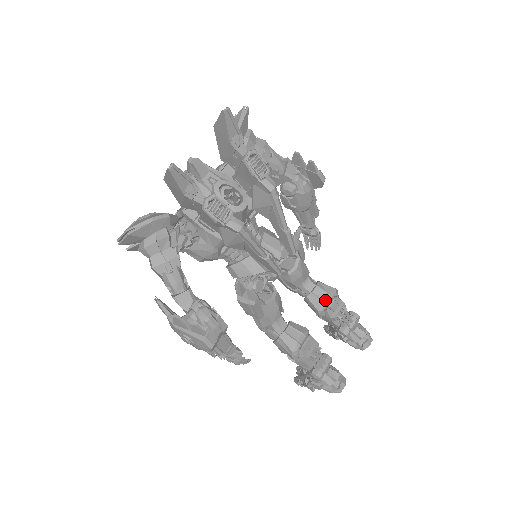
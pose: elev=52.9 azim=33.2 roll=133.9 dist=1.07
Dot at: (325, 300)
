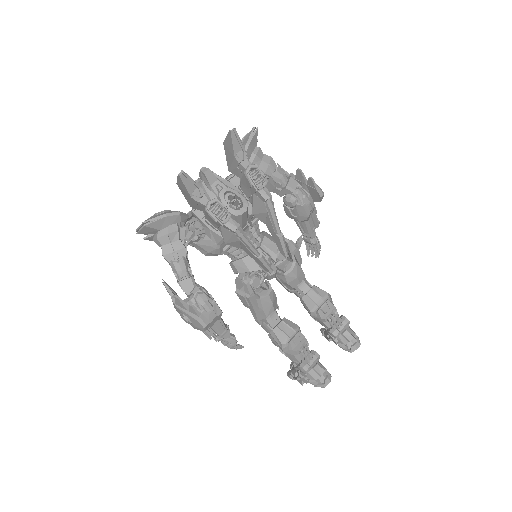
Dot at: (317, 302)
